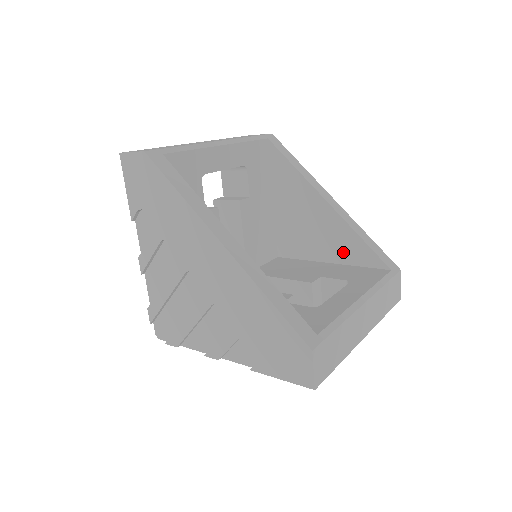
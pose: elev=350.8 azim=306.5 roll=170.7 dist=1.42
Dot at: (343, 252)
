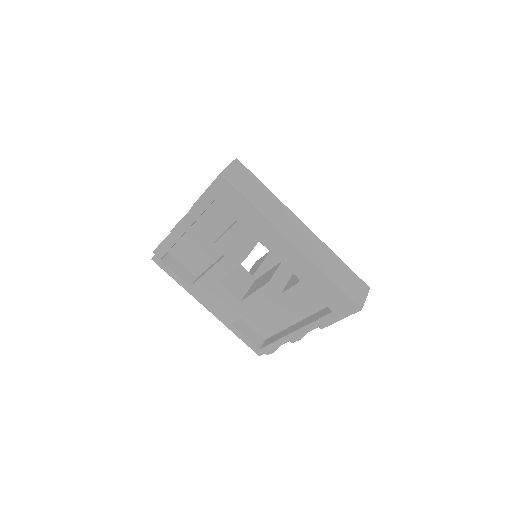
Dot at: occluded
